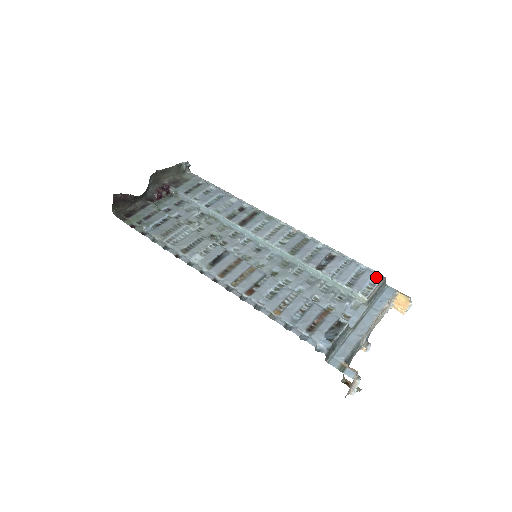
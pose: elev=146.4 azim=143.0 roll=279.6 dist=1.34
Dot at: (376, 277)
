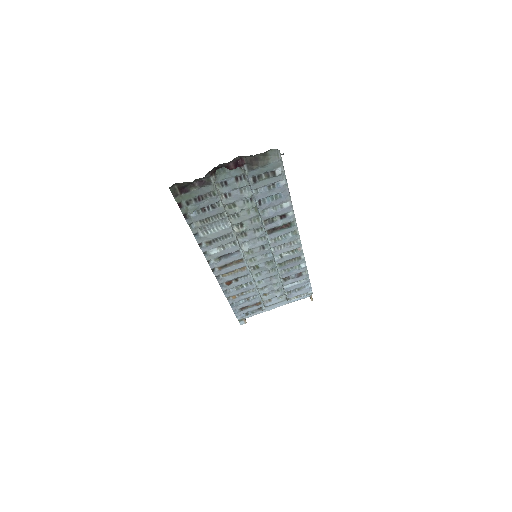
Dot at: (308, 292)
